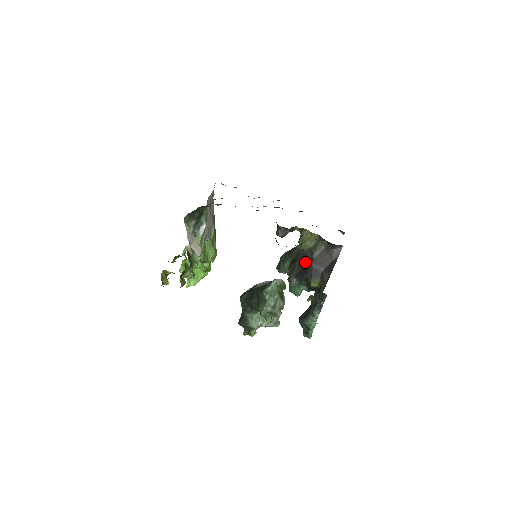
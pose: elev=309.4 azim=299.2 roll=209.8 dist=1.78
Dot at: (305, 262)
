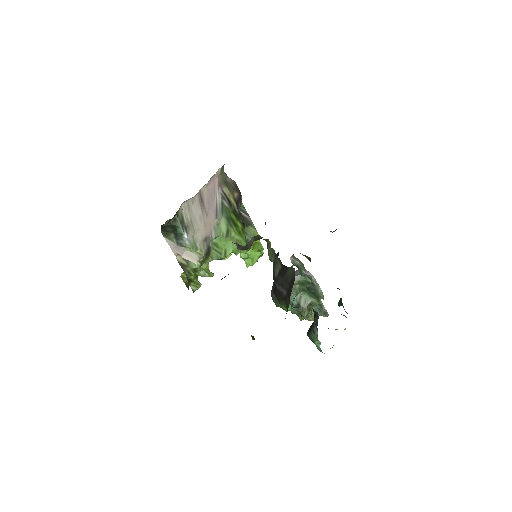
Dot at: (273, 279)
